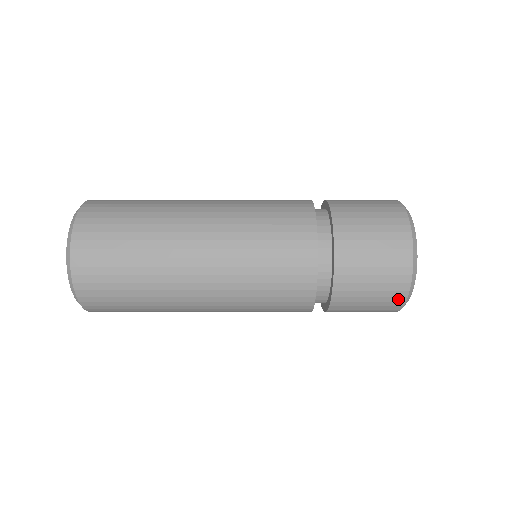
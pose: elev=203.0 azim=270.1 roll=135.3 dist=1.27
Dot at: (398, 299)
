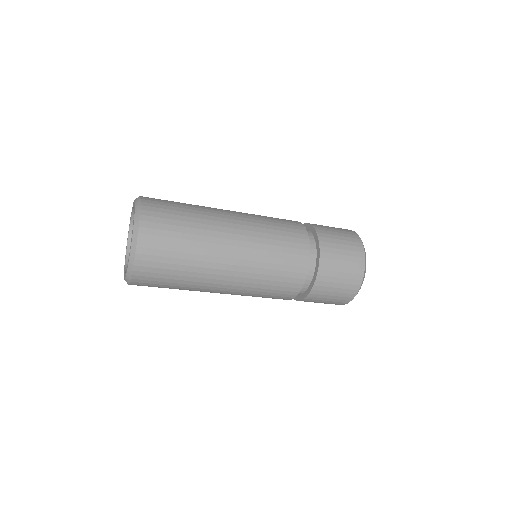
Dot at: (339, 304)
